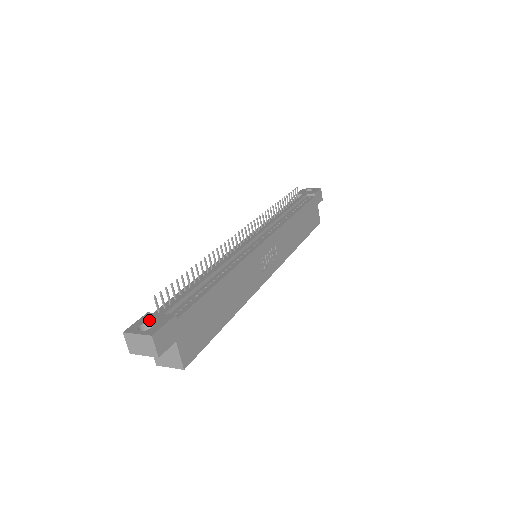
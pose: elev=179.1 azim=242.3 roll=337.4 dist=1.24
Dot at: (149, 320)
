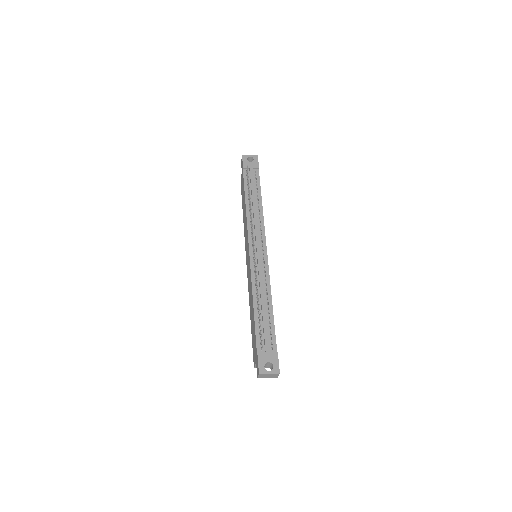
Dot at: (266, 360)
